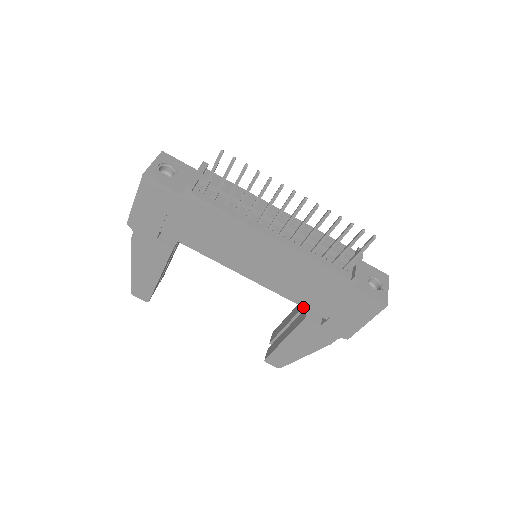
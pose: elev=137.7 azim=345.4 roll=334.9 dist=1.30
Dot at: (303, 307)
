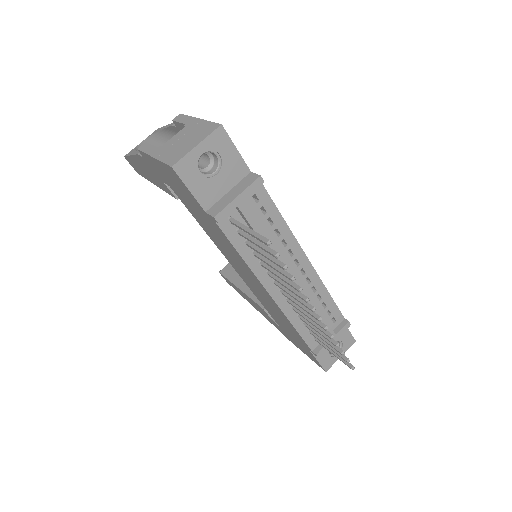
Dot at: (266, 309)
